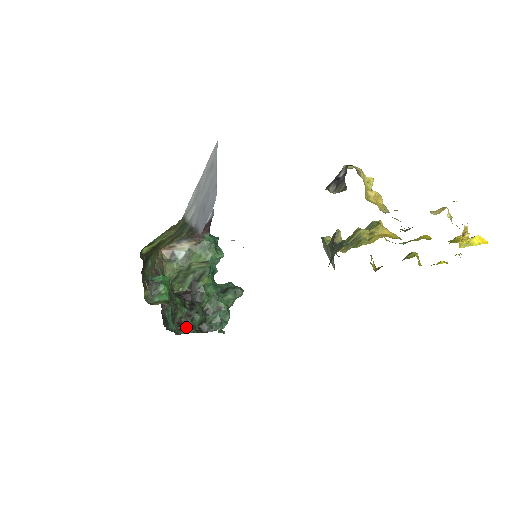
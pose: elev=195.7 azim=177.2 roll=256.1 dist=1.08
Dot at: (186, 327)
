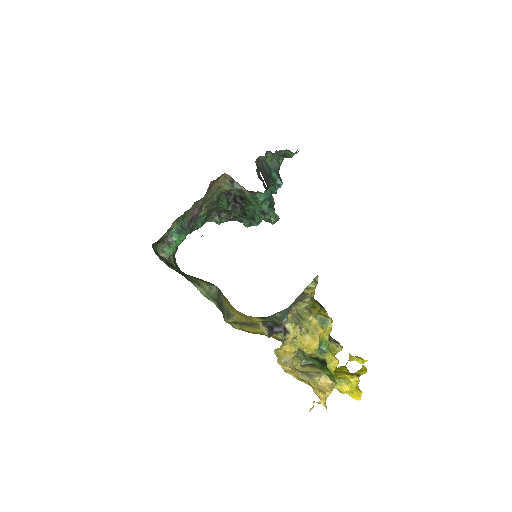
Dot at: (220, 218)
